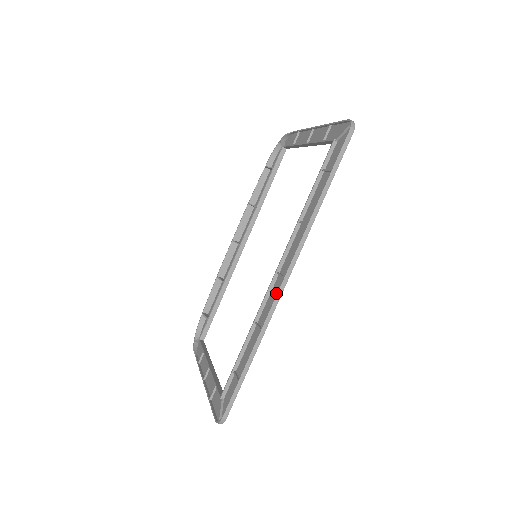
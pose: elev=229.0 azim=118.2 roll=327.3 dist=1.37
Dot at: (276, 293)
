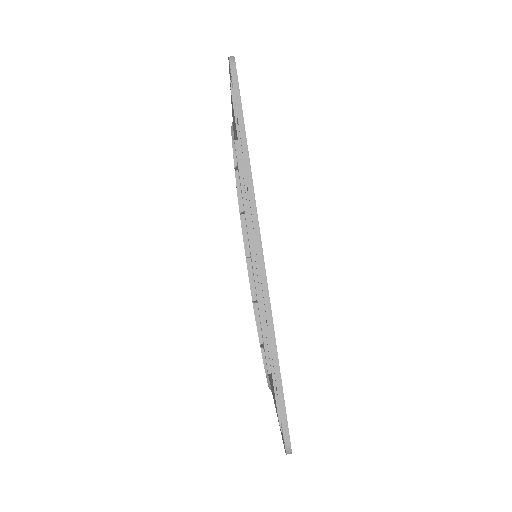
Dot at: occluded
